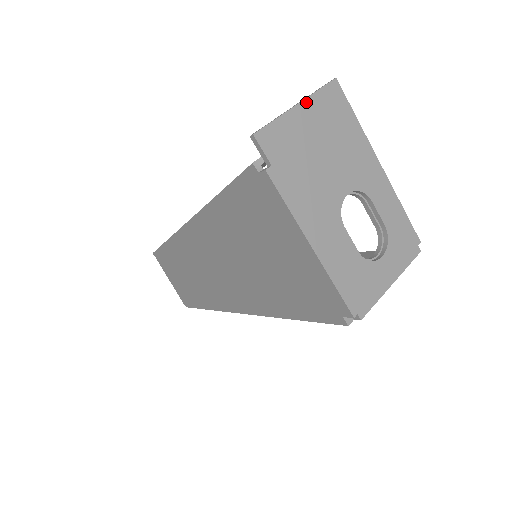
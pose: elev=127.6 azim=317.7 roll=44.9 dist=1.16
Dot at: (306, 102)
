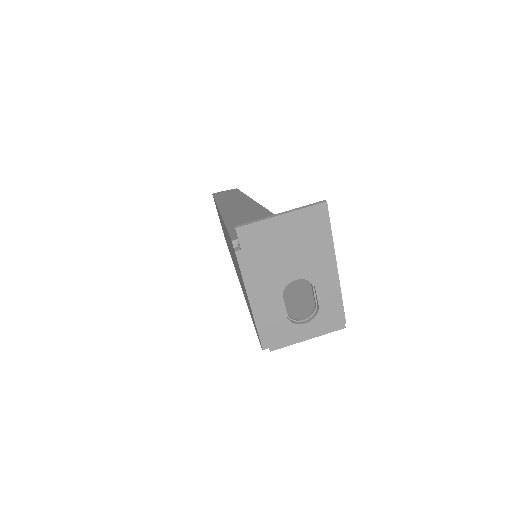
Dot at: (290, 214)
